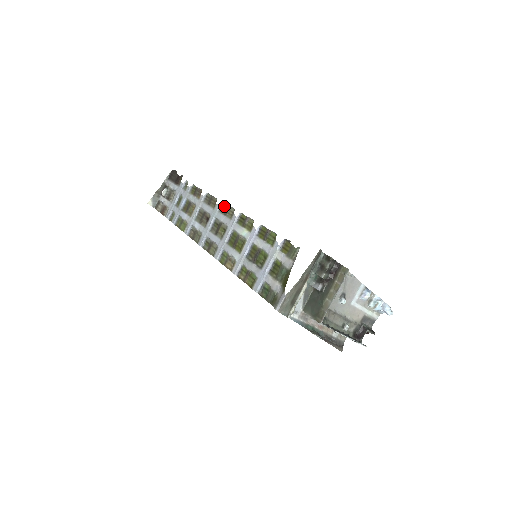
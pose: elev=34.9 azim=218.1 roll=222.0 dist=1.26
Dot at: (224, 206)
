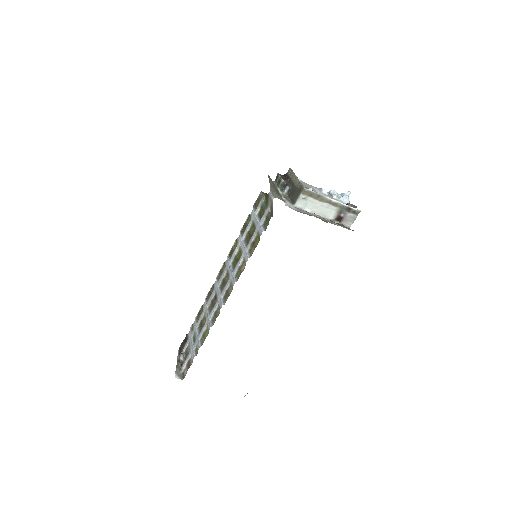
Dot at: (218, 276)
